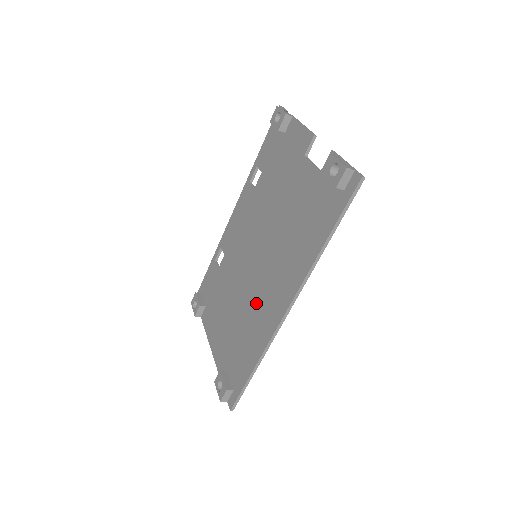
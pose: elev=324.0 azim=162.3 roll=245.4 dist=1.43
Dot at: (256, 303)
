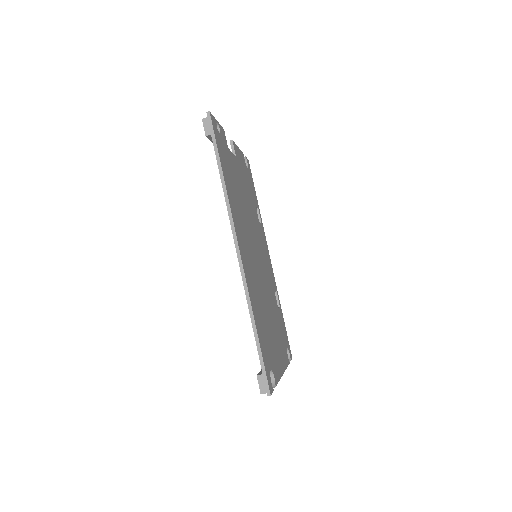
Dot at: occluded
